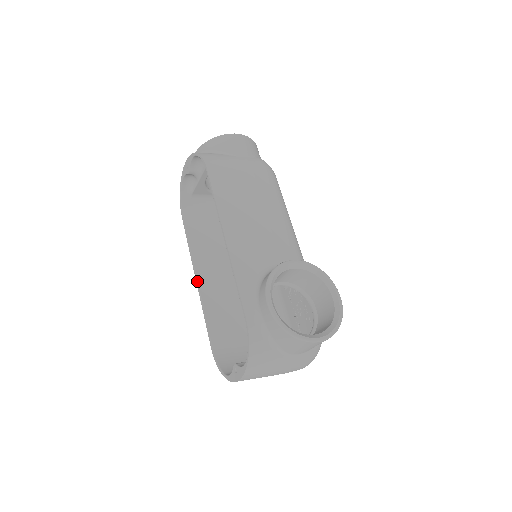
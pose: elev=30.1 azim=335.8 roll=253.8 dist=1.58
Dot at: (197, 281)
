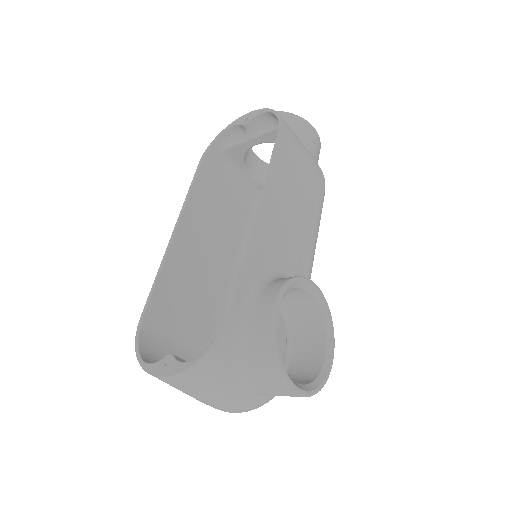
Dot at: (173, 235)
